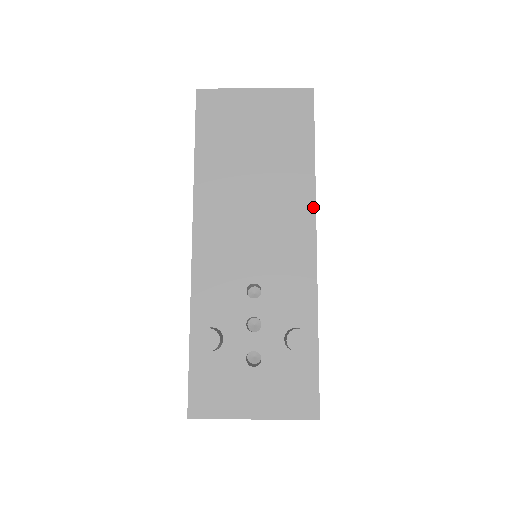
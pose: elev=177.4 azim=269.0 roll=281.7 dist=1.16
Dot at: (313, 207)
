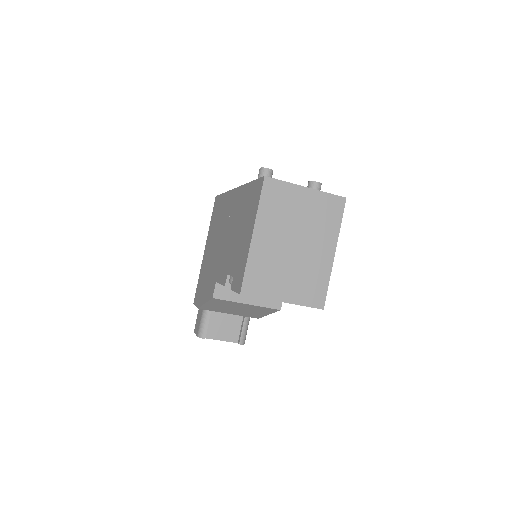
Dot at: occluded
